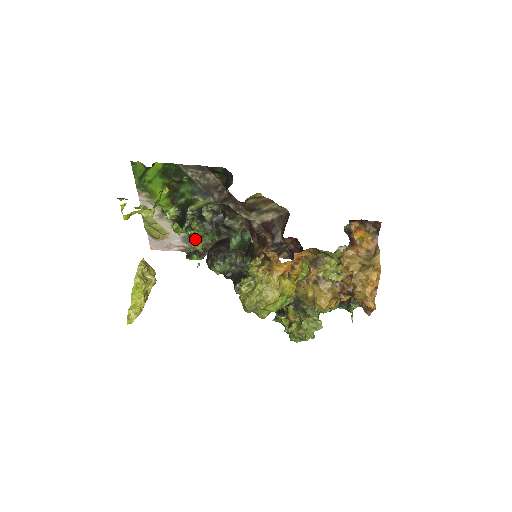
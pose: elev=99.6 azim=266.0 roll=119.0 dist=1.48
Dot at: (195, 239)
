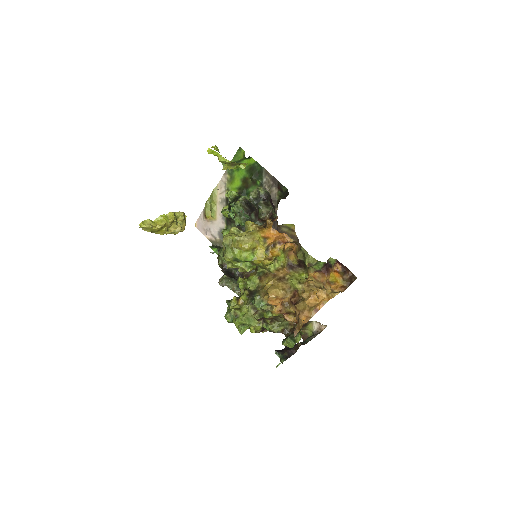
Dot at: occluded
